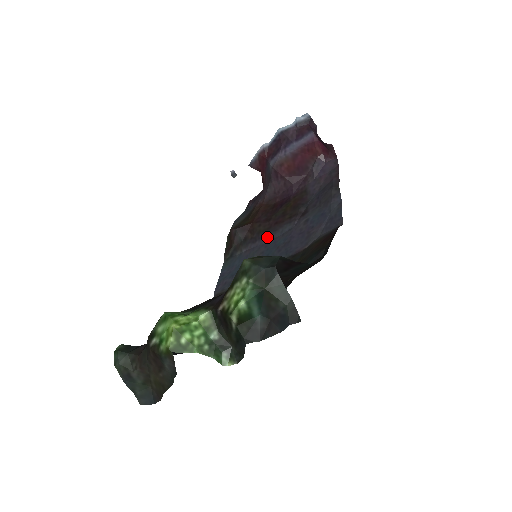
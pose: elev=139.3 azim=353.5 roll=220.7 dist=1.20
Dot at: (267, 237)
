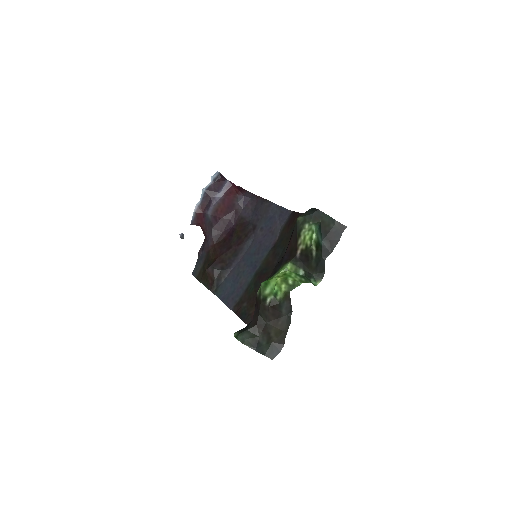
Dot at: (239, 256)
